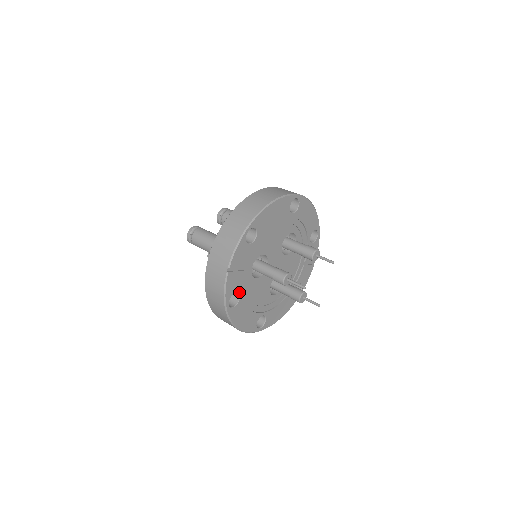
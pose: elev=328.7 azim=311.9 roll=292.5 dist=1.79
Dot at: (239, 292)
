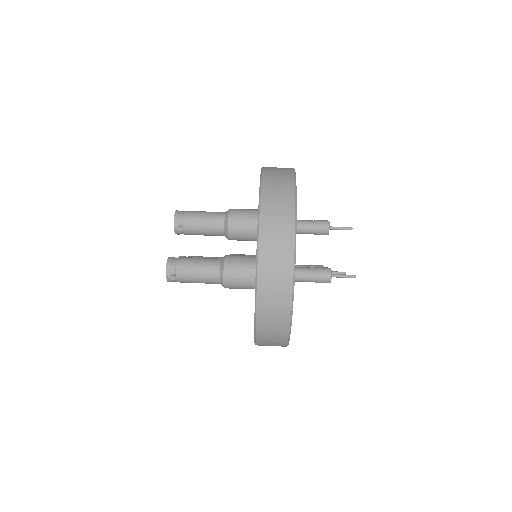
Dot at: occluded
